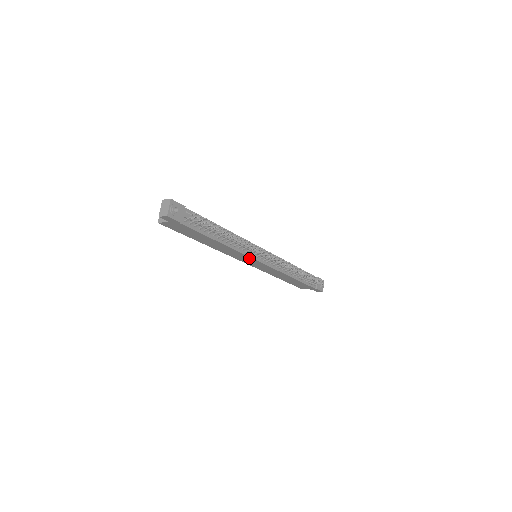
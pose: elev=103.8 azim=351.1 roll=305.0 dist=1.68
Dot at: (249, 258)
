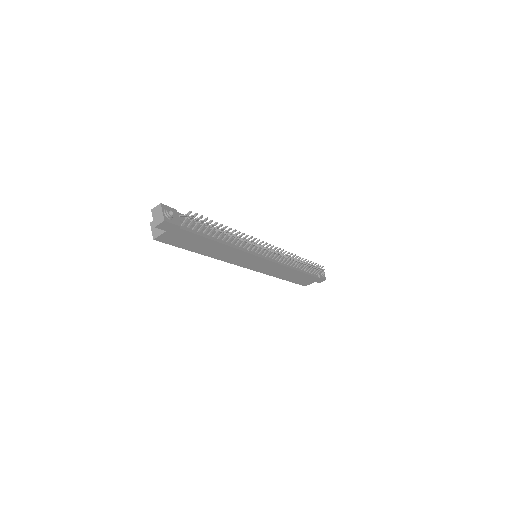
Dot at: (252, 257)
